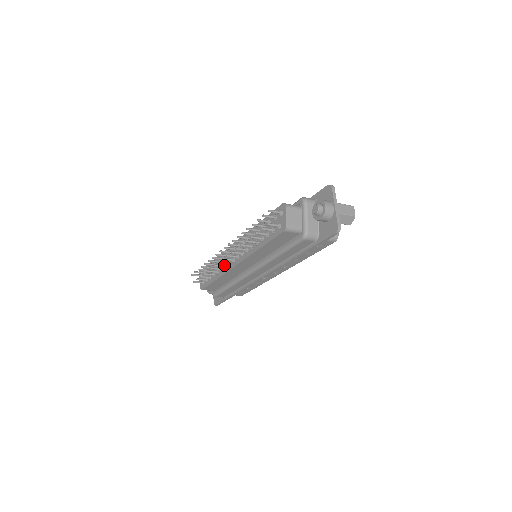
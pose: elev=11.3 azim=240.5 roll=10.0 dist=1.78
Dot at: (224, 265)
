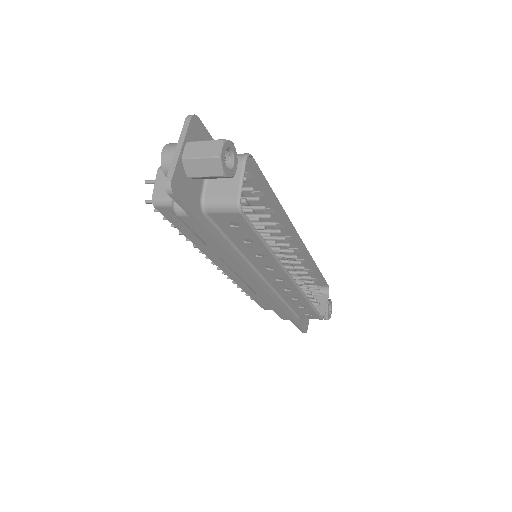
Dot at: occluded
